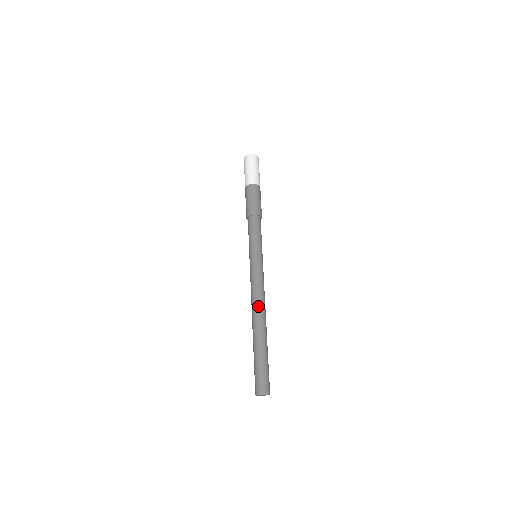
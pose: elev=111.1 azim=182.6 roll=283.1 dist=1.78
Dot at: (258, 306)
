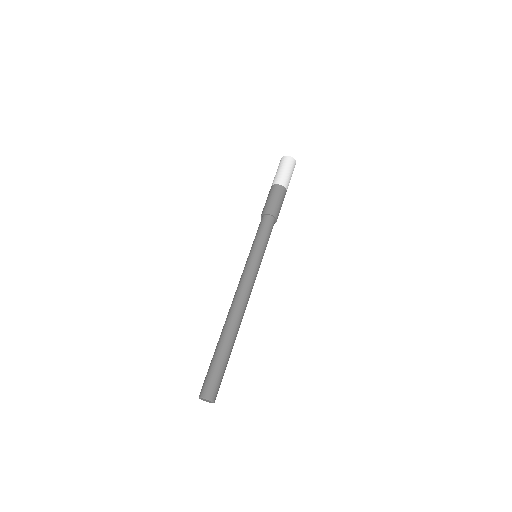
Dot at: (243, 308)
